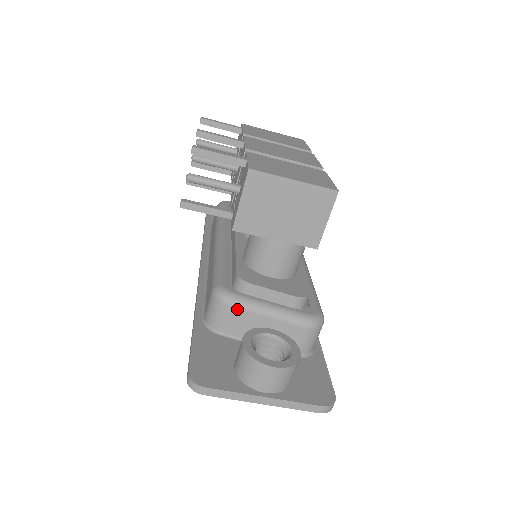
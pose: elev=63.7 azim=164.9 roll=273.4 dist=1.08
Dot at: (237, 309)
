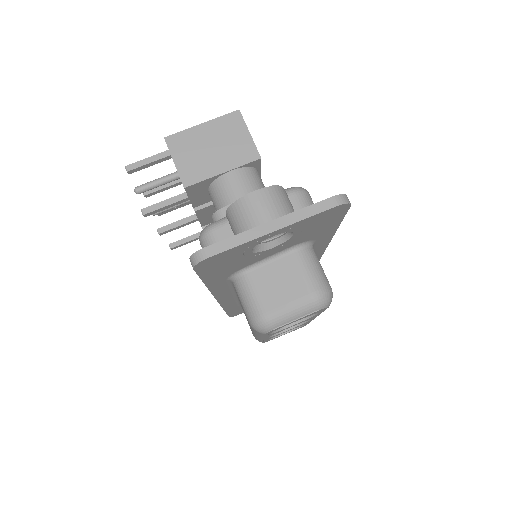
Dot at: (223, 227)
